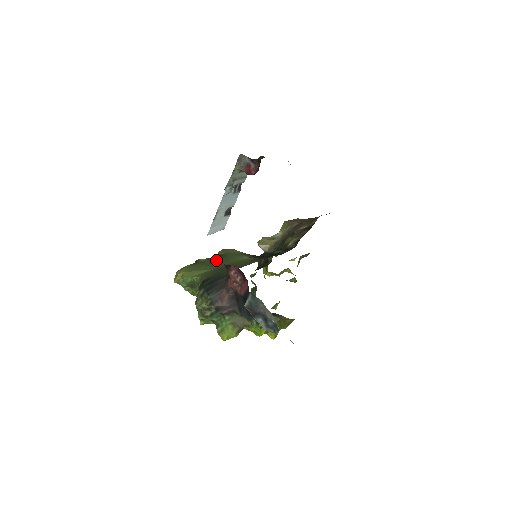
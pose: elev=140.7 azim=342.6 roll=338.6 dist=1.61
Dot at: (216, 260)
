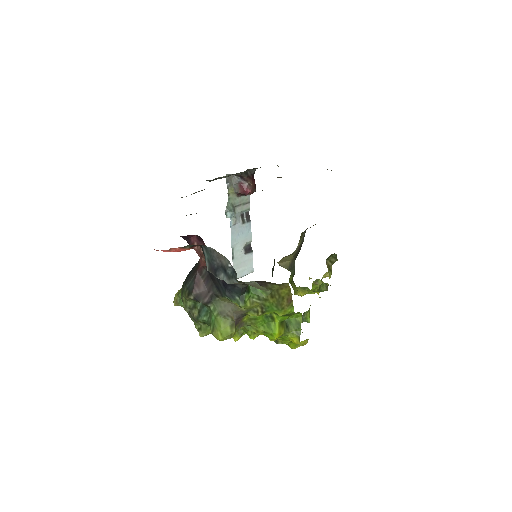
Dot at: occluded
